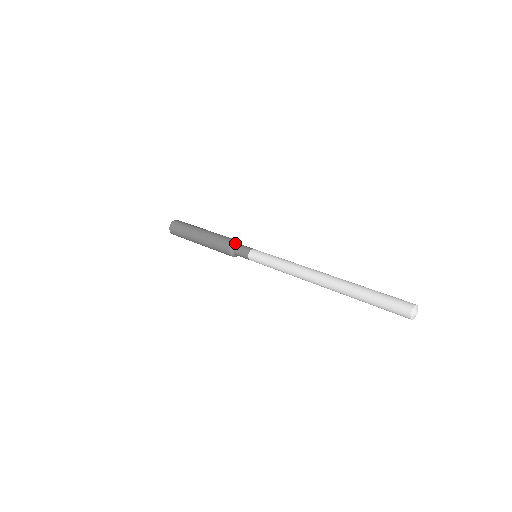
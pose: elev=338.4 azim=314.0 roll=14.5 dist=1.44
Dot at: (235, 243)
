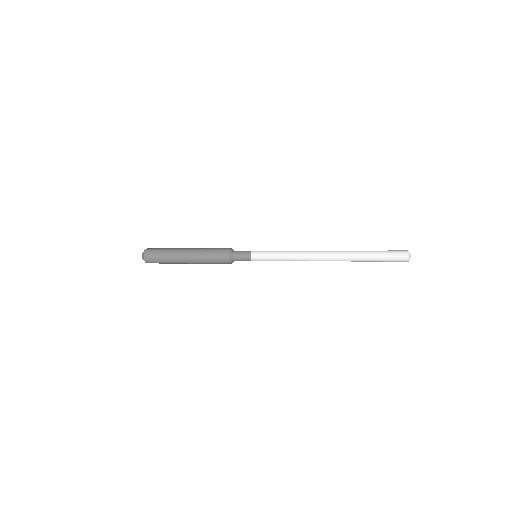
Dot at: (233, 250)
